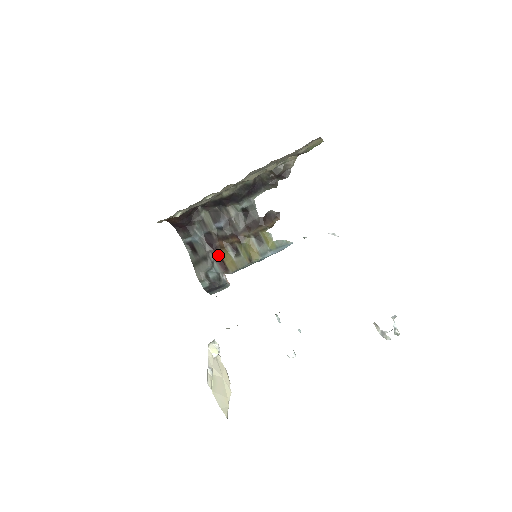
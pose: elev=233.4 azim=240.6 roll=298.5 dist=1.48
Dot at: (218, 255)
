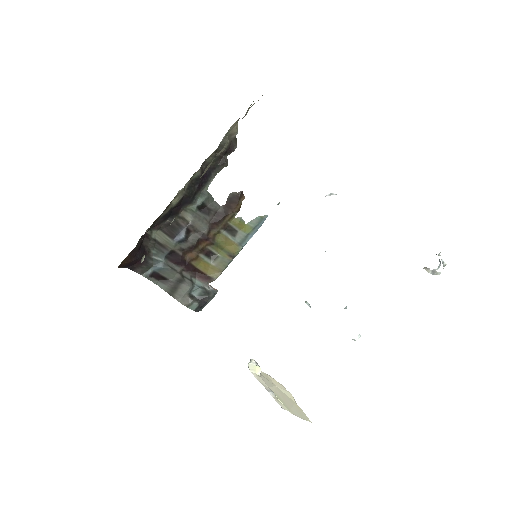
Dot at: (192, 269)
